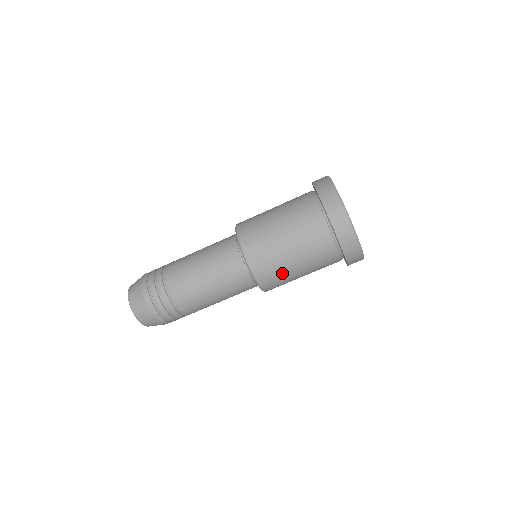
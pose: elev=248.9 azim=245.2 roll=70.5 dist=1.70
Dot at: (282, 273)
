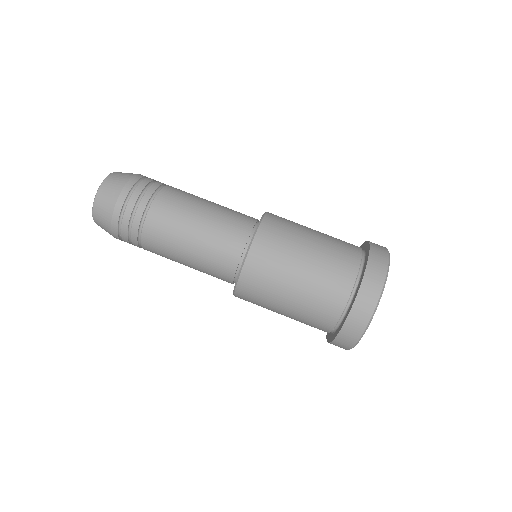
Dot at: (271, 287)
